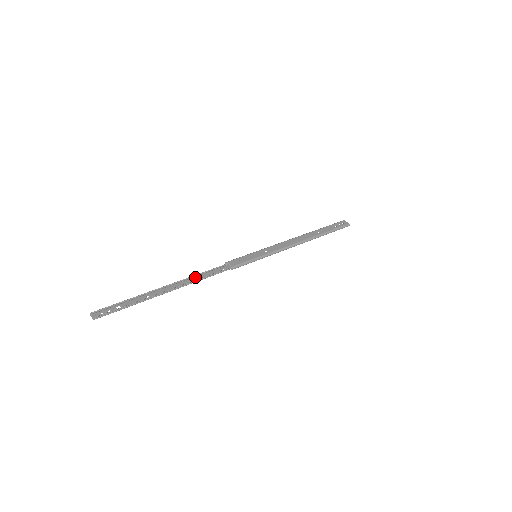
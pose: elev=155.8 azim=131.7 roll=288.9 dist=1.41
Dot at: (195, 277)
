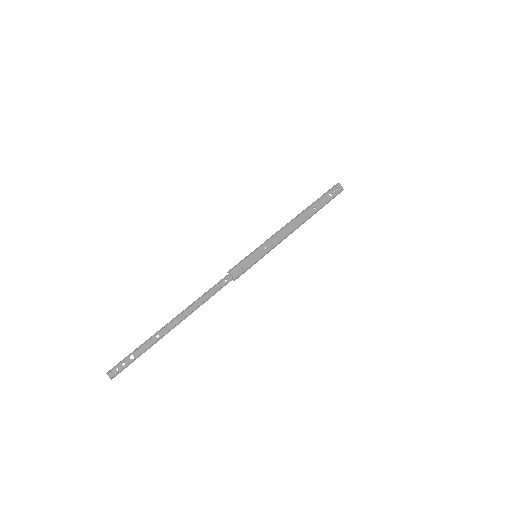
Dot at: (200, 298)
